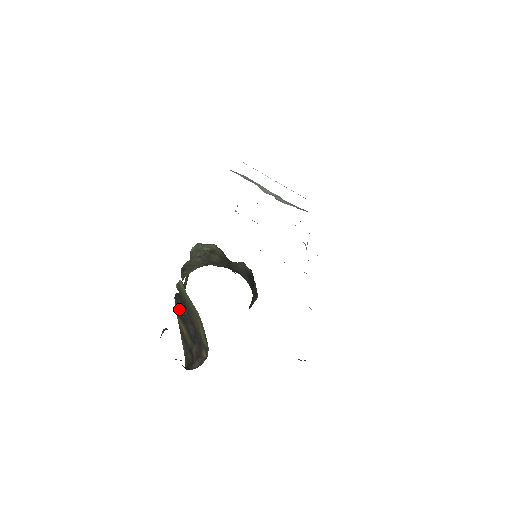
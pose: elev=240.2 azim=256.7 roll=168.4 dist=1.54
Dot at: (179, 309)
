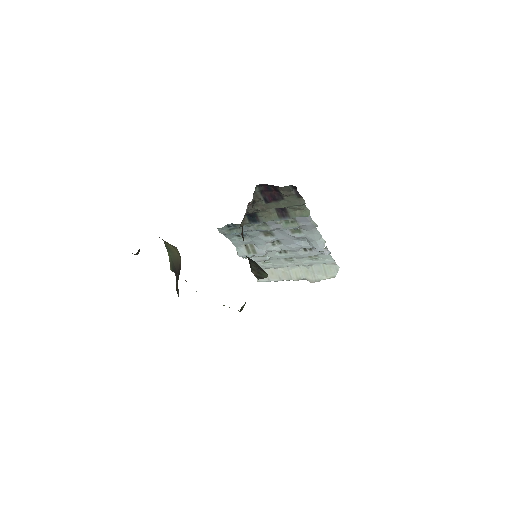
Dot at: occluded
